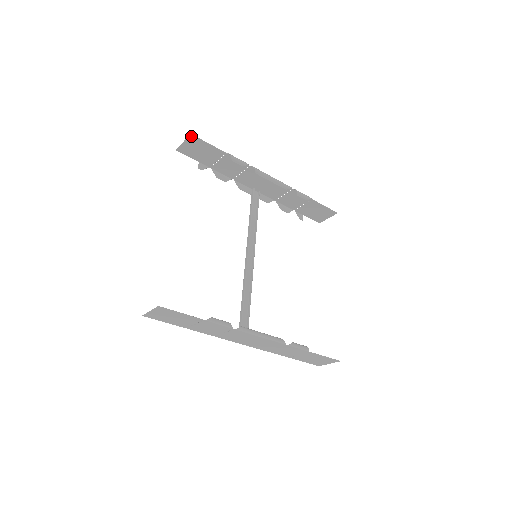
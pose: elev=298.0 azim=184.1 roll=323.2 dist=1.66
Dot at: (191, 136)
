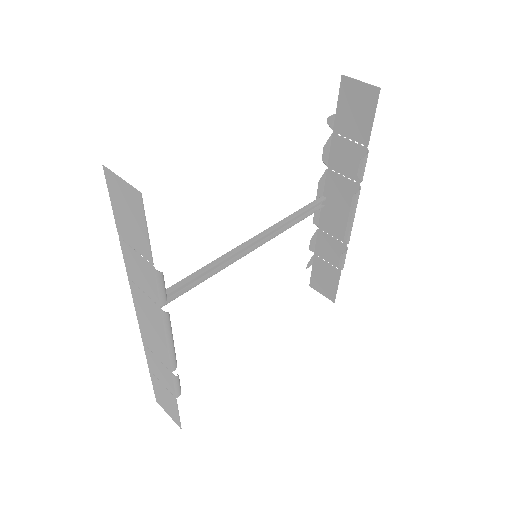
Dot at: (377, 89)
